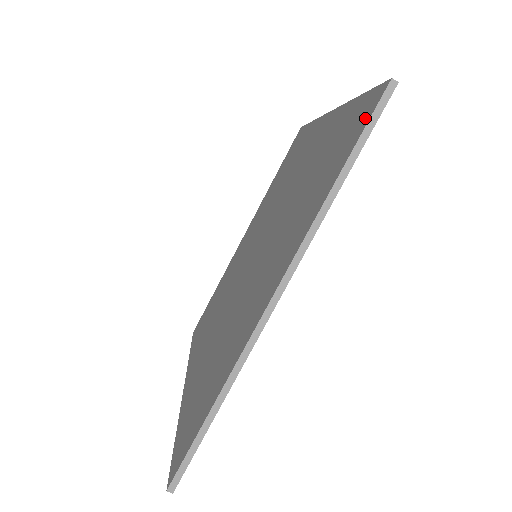
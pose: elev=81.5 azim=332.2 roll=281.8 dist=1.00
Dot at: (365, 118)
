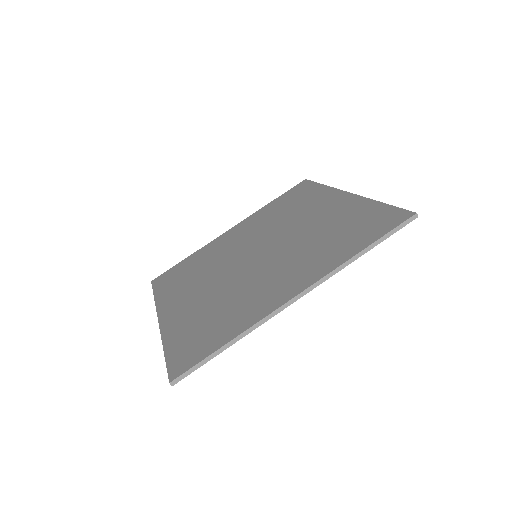
Dot at: (392, 224)
